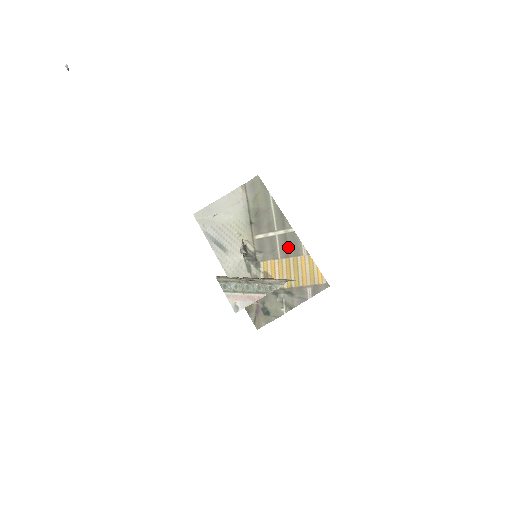
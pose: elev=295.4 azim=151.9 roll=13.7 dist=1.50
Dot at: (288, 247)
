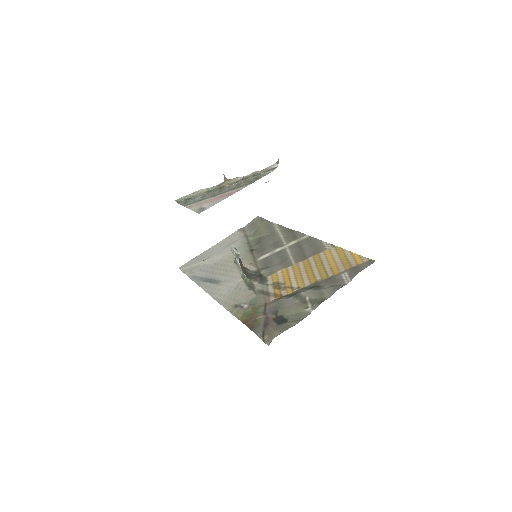
Dot at: (304, 250)
